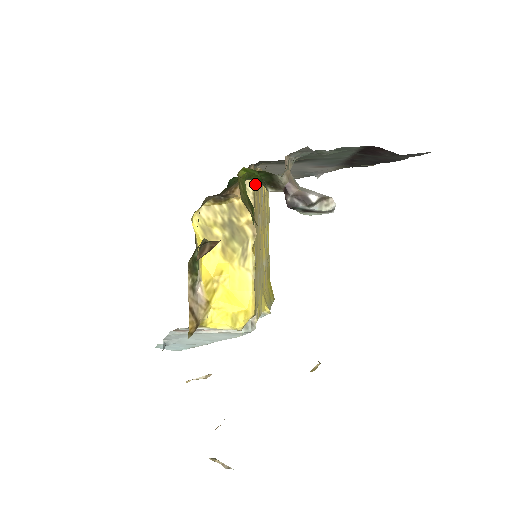
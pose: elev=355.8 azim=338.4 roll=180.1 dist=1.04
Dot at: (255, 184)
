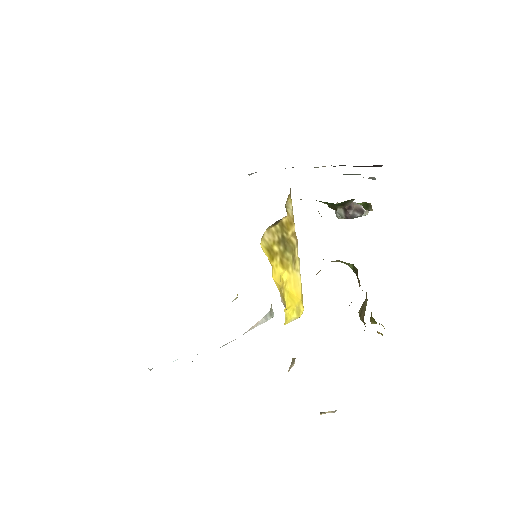
Dot at: occluded
